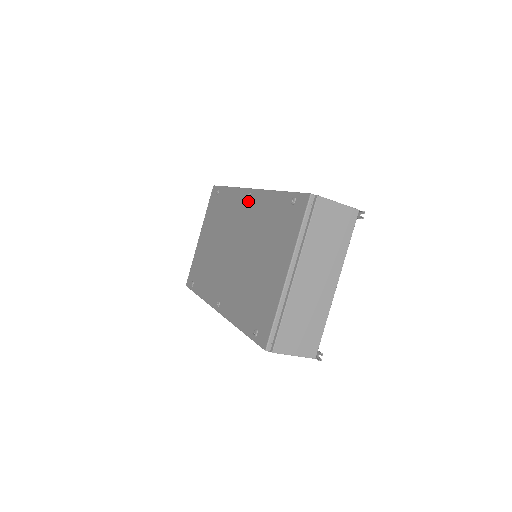
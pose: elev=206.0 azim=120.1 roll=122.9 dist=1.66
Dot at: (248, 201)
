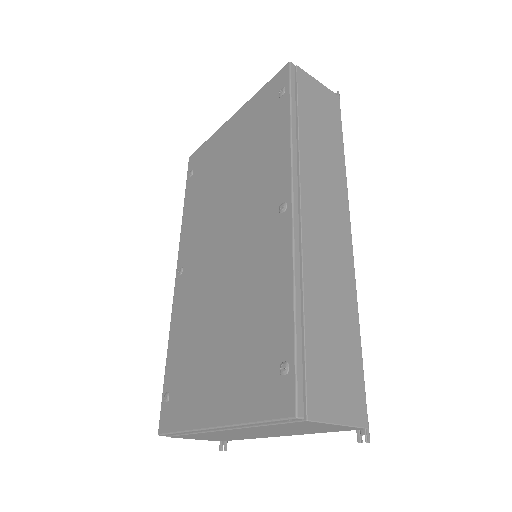
Dot at: (276, 215)
